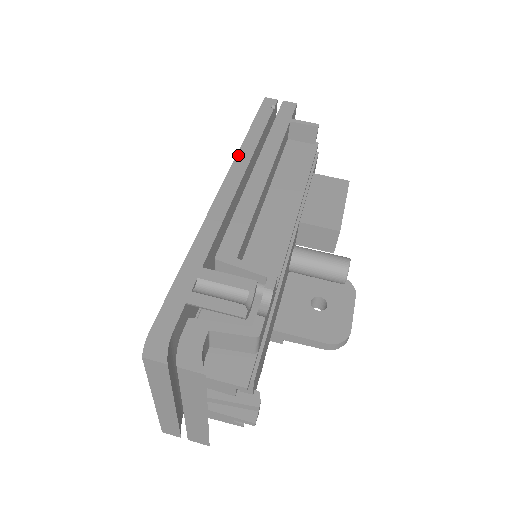
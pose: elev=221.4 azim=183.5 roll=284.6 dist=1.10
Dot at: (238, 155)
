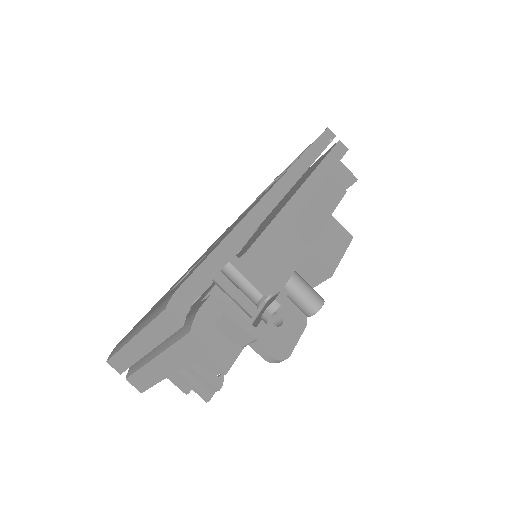
Dot at: (292, 168)
